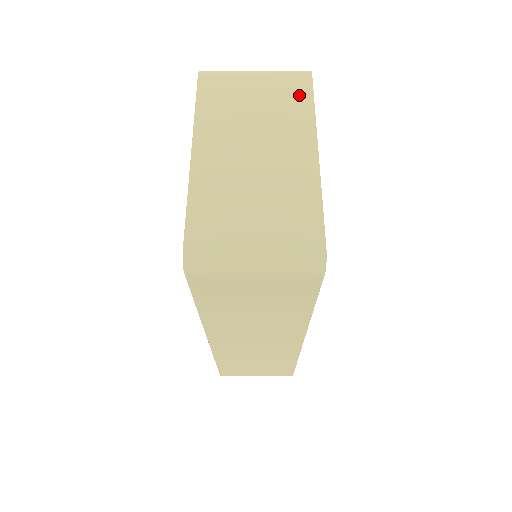
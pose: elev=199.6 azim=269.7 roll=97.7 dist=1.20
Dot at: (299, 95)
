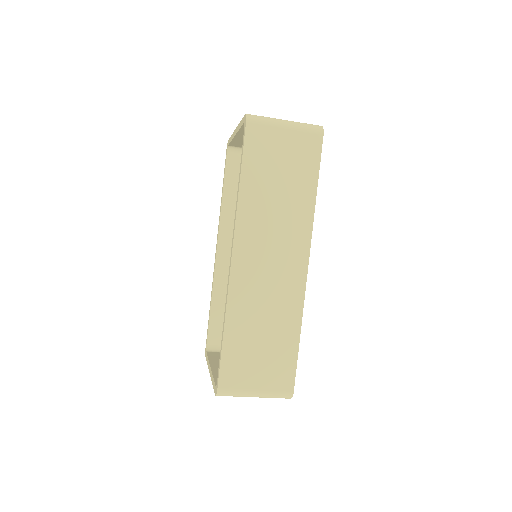
Dot at: occluded
